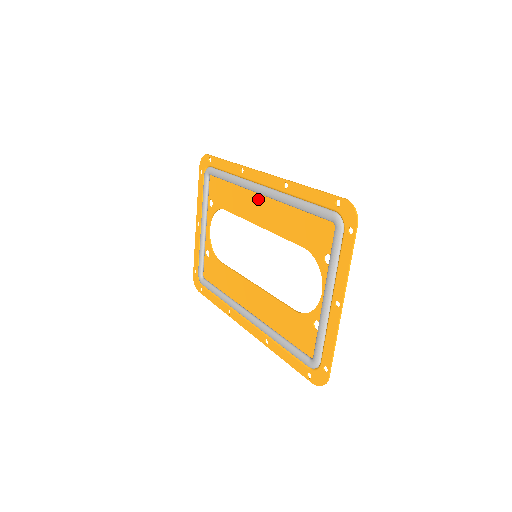
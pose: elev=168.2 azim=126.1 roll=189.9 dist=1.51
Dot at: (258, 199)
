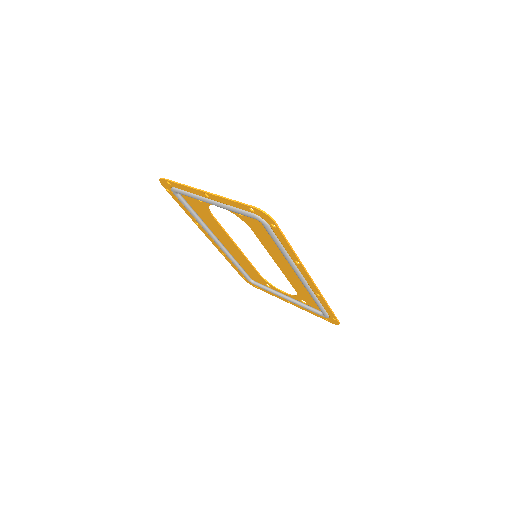
Dot at: (291, 268)
